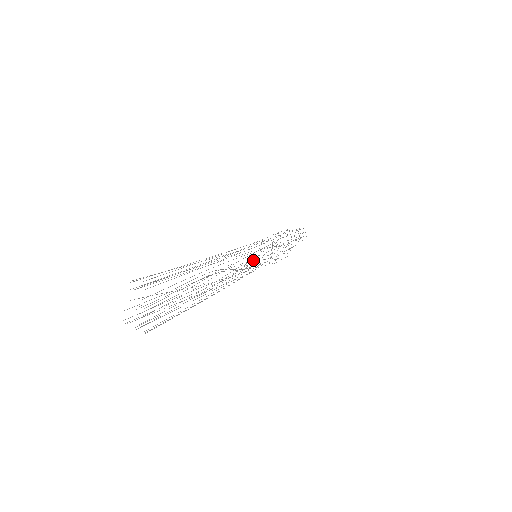
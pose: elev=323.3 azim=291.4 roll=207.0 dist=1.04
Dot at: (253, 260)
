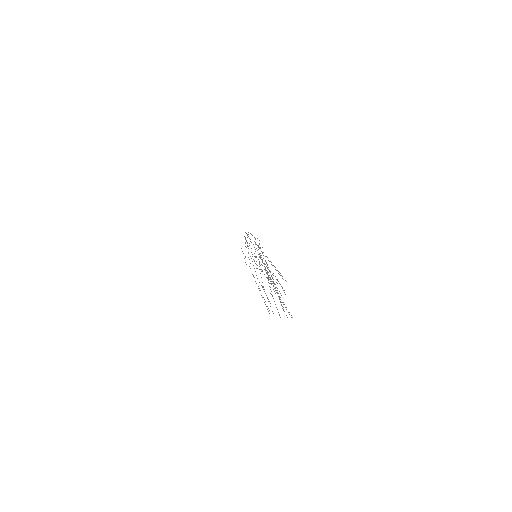
Dot at: occluded
